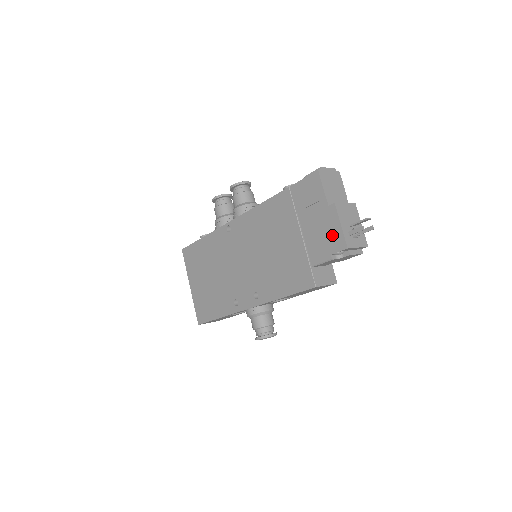
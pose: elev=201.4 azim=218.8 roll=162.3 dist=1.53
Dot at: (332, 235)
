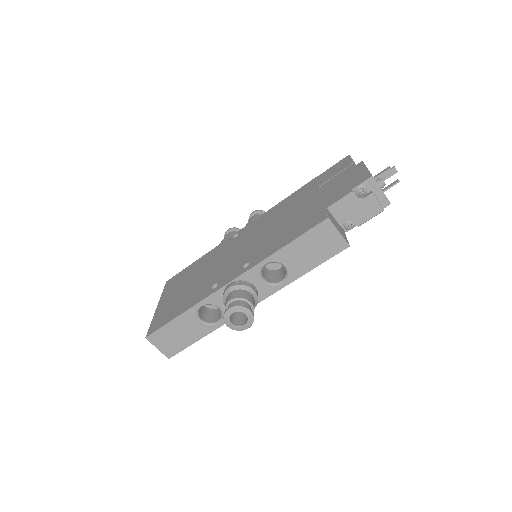
Dot at: (356, 178)
